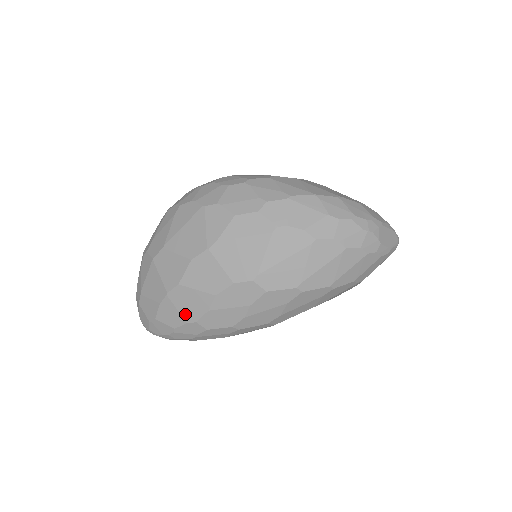
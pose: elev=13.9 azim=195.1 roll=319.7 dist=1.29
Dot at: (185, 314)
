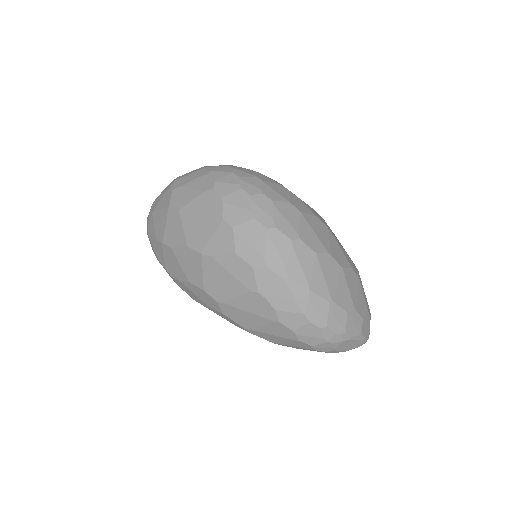
Dot at: (167, 265)
